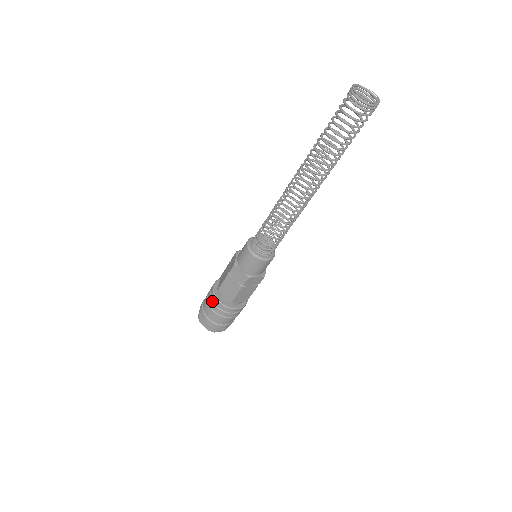
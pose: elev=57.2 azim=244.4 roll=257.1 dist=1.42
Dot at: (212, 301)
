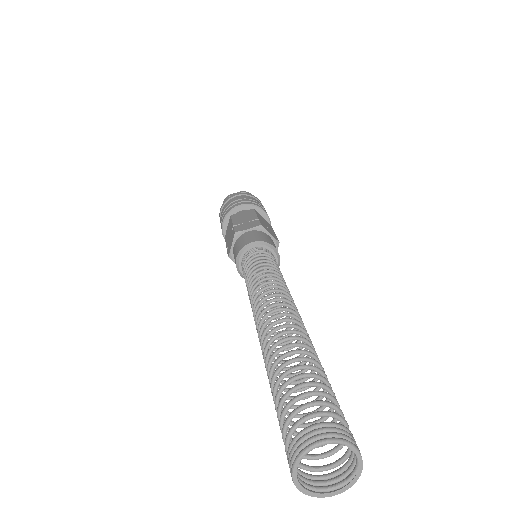
Dot at: occluded
